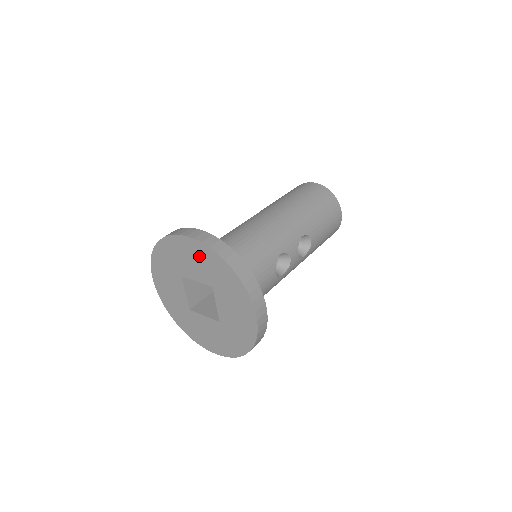
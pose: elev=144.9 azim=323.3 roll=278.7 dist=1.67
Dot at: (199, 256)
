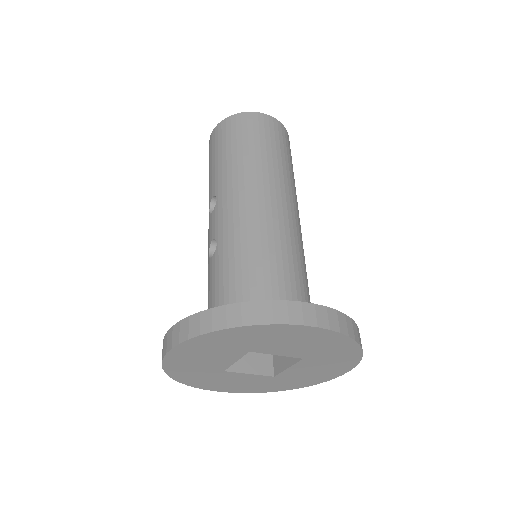
Dot at: (317, 341)
